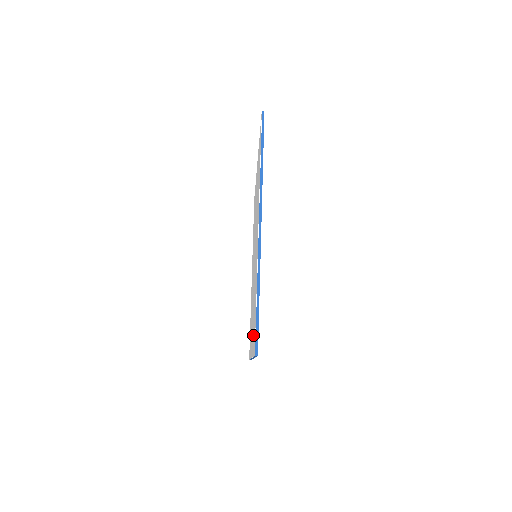
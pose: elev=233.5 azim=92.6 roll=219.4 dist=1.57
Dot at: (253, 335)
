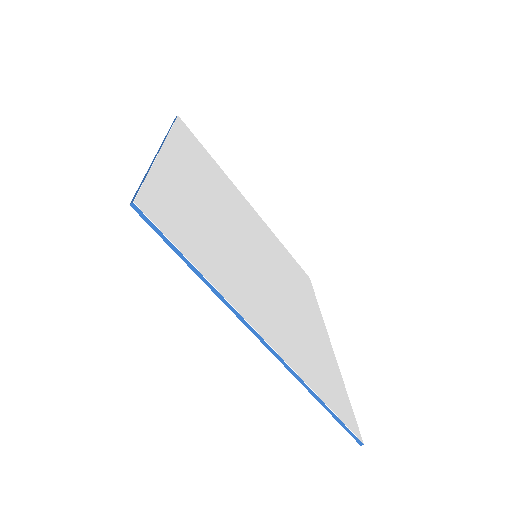
Dot at: occluded
